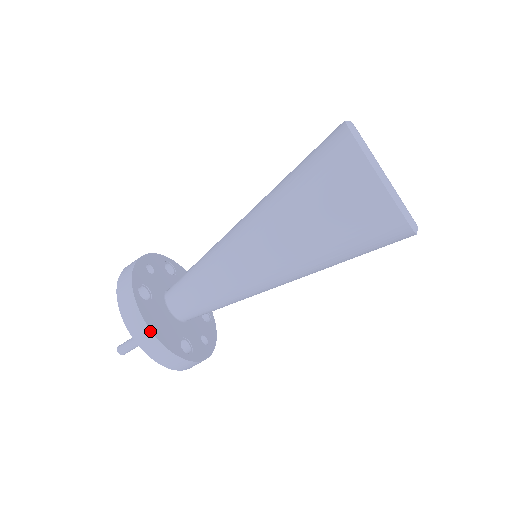
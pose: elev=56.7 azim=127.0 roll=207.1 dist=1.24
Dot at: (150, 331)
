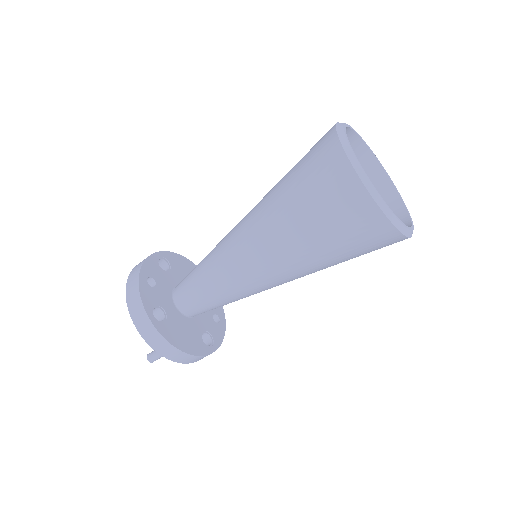
Dot at: (179, 351)
